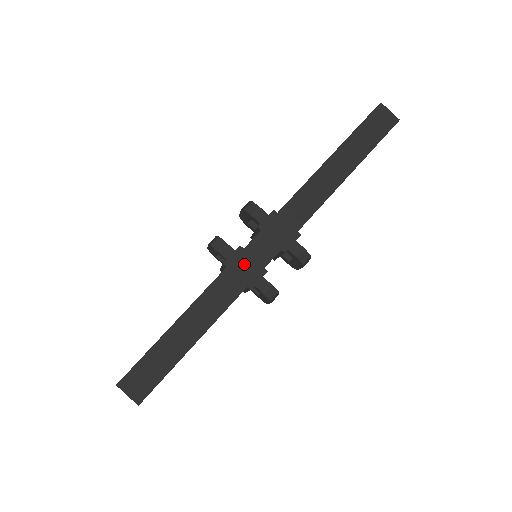
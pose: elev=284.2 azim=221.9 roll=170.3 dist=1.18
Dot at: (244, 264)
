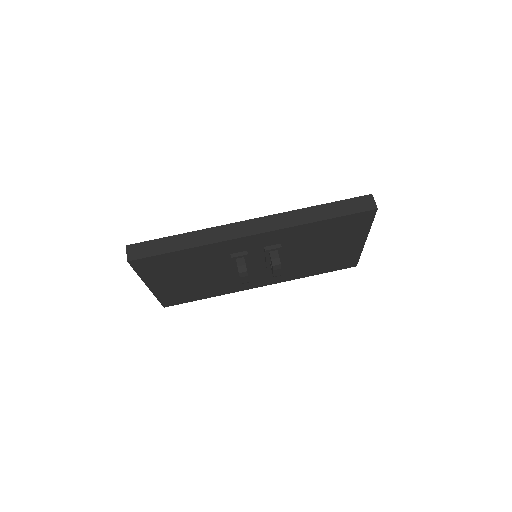
Dot at: (230, 230)
